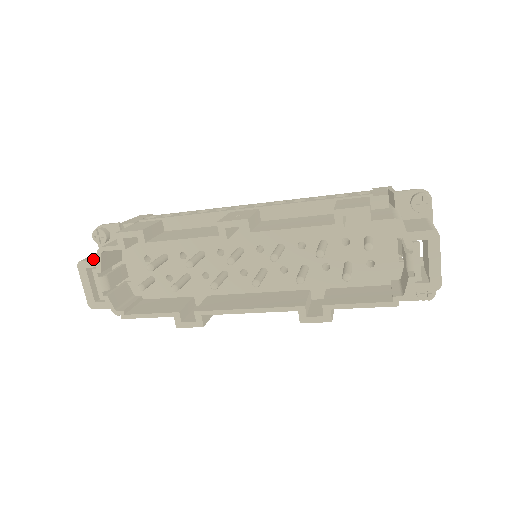
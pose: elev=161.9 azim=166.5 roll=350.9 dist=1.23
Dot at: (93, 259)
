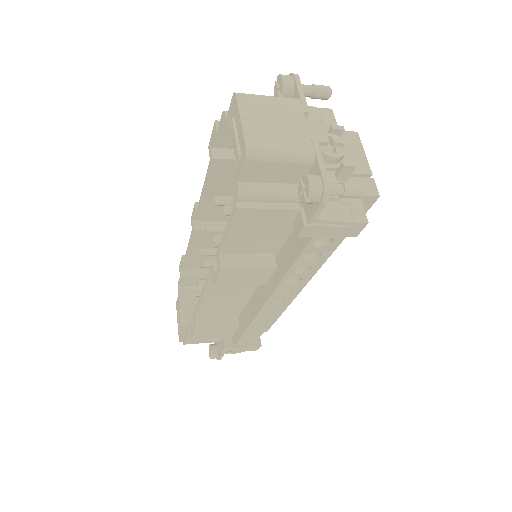
Dot at: occluded
